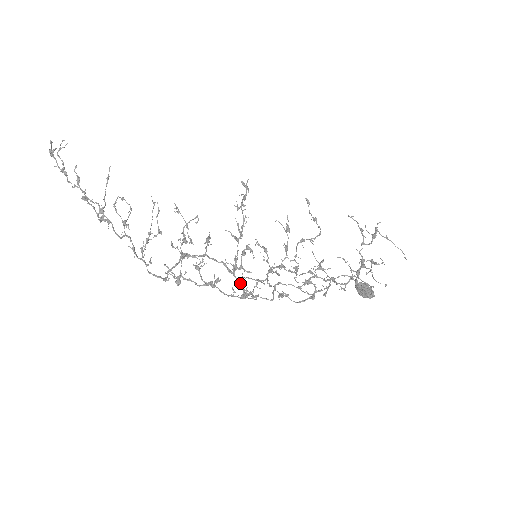
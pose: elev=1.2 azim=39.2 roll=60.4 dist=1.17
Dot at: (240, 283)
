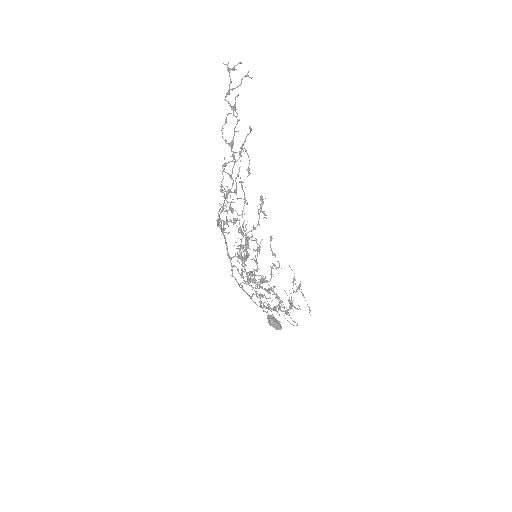
Dot at: (254, 270)
